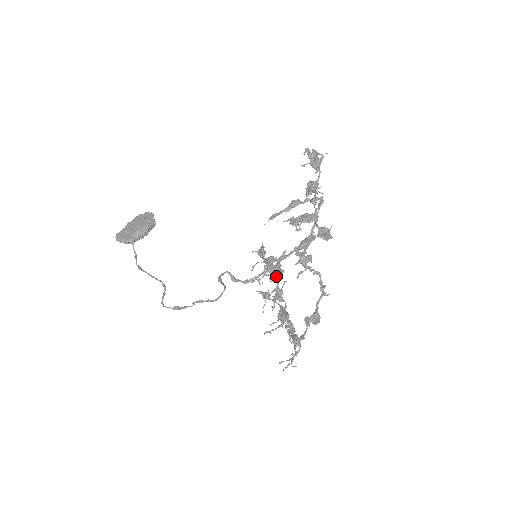
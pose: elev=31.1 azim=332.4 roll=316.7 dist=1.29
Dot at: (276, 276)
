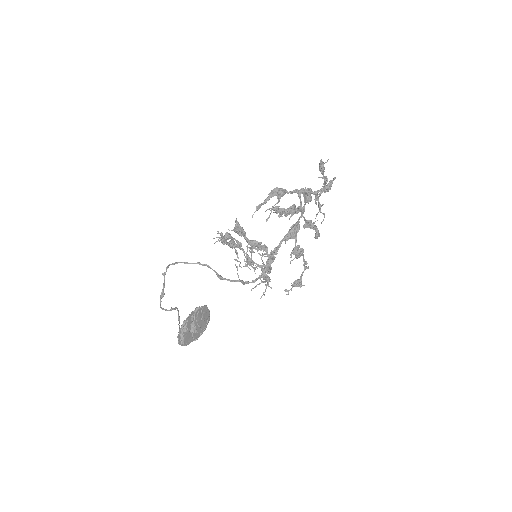
Dot at: occluded
